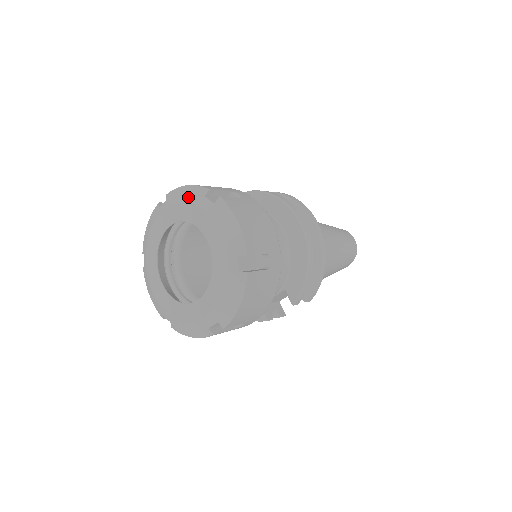
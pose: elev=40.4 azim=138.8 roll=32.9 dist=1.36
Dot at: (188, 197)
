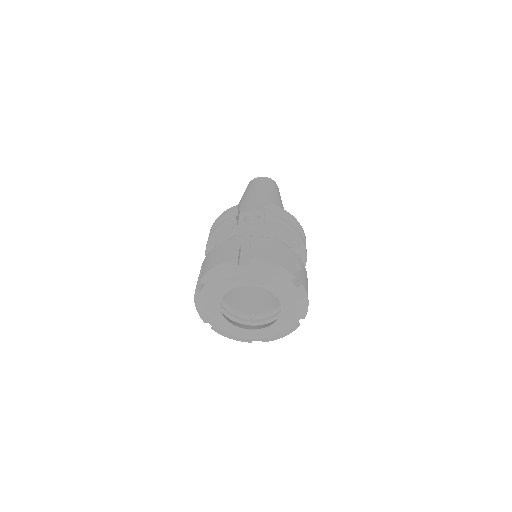
Dot at: (277, 277)
